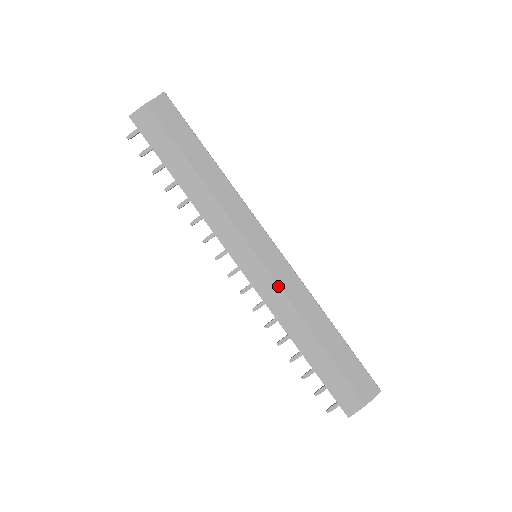
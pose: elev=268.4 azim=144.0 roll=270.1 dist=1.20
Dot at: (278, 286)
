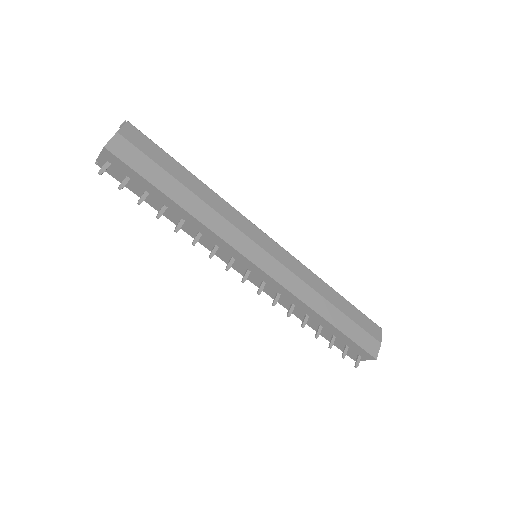
Dot at: (290, 271)
